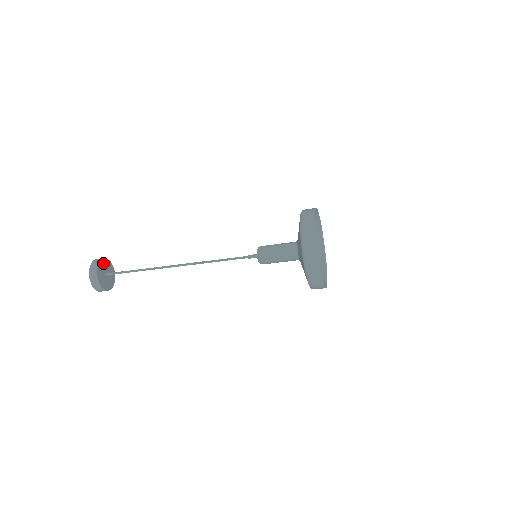
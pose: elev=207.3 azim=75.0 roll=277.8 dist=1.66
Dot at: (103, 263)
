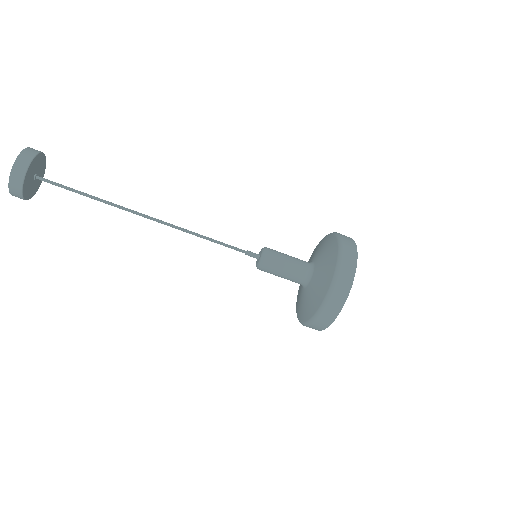
Dot at: (43, 165)
